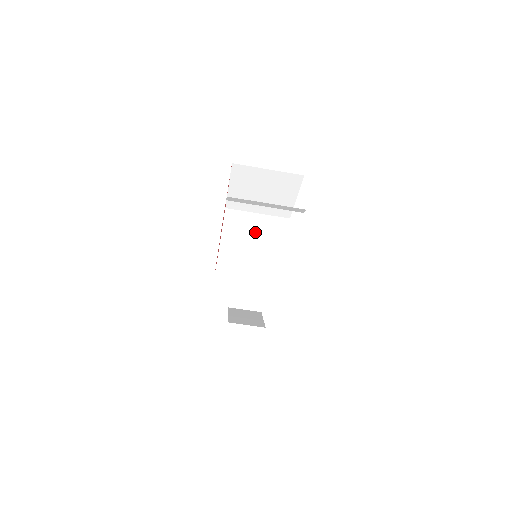
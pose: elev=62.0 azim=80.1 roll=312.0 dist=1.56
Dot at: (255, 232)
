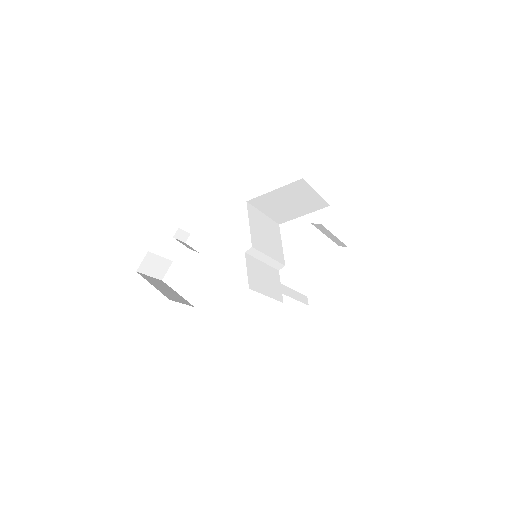
Dot at: (266, 235)
